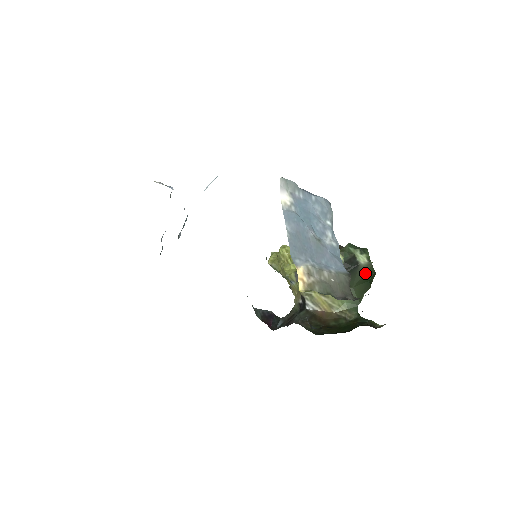
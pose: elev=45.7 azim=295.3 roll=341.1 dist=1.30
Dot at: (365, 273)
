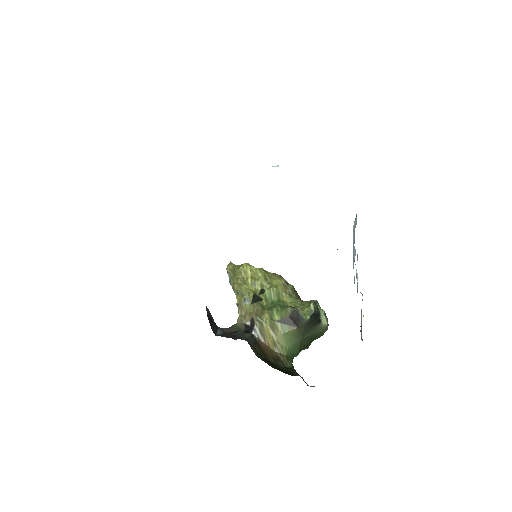
Dot at: (318, 333)
